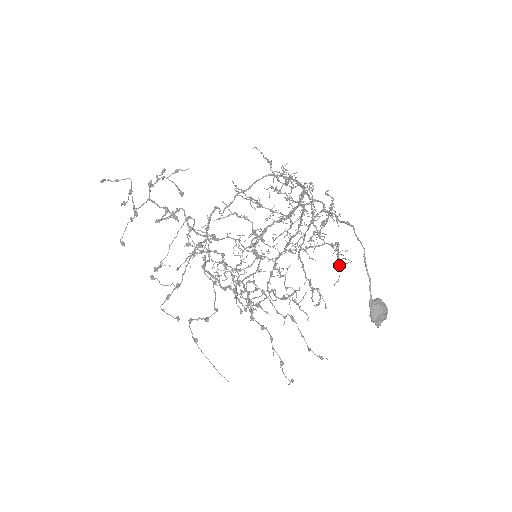
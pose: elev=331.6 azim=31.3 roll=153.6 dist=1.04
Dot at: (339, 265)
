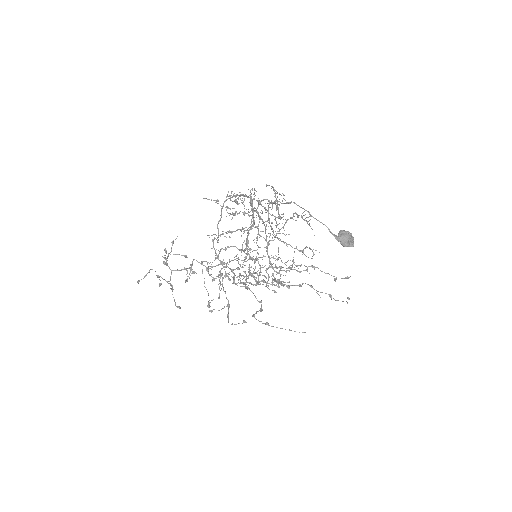
Dot at: occluded
